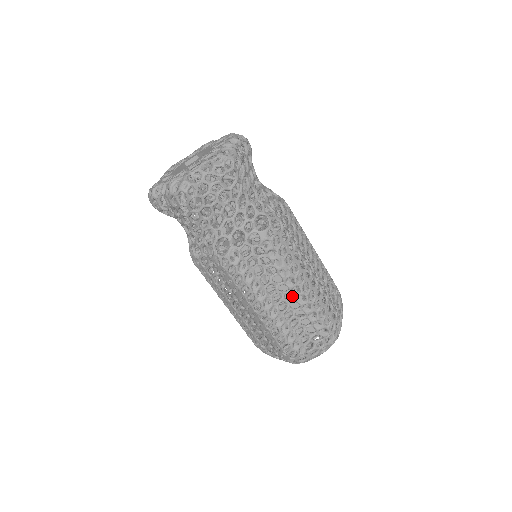
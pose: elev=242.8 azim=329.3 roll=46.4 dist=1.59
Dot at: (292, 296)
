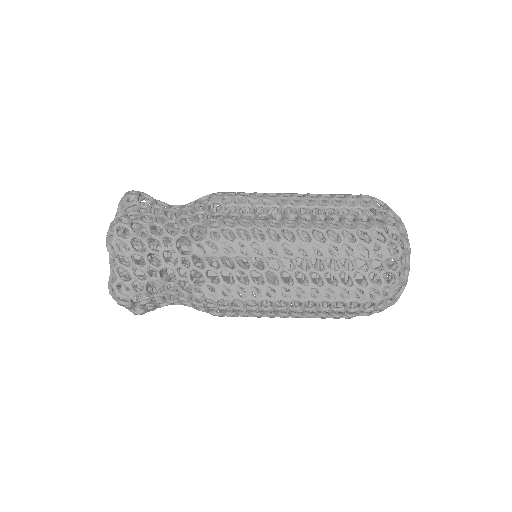
Dot at: occluded
